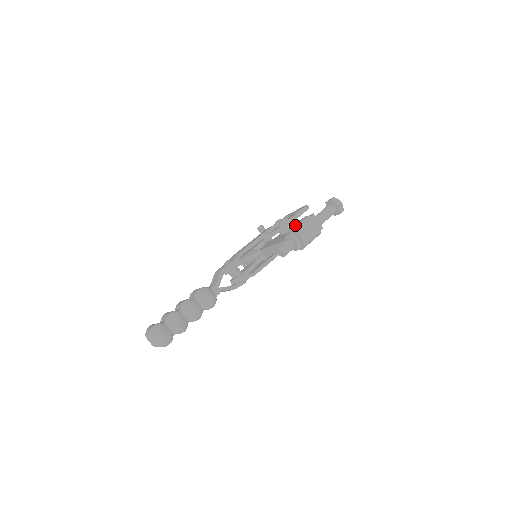
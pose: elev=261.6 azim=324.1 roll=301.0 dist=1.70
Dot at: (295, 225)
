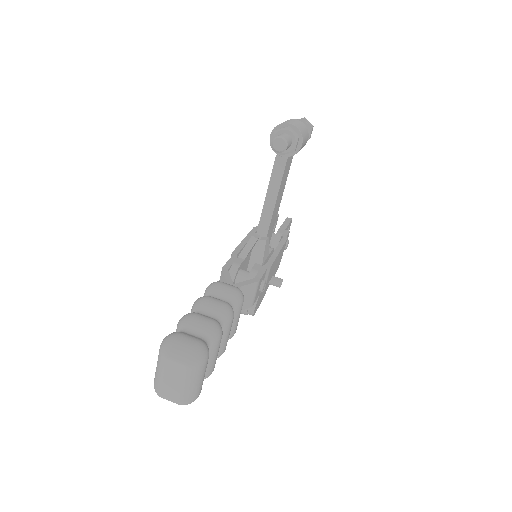
Dot at: occluded
